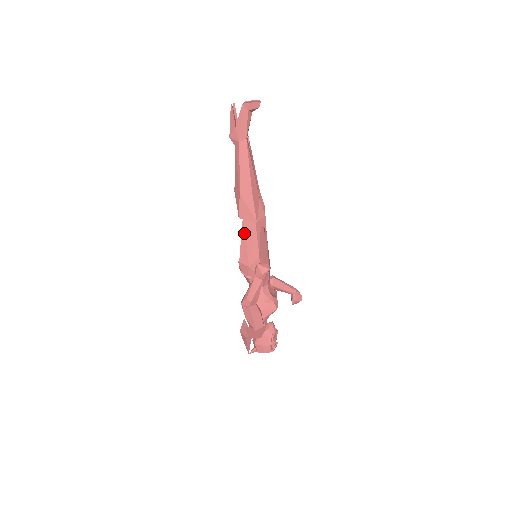
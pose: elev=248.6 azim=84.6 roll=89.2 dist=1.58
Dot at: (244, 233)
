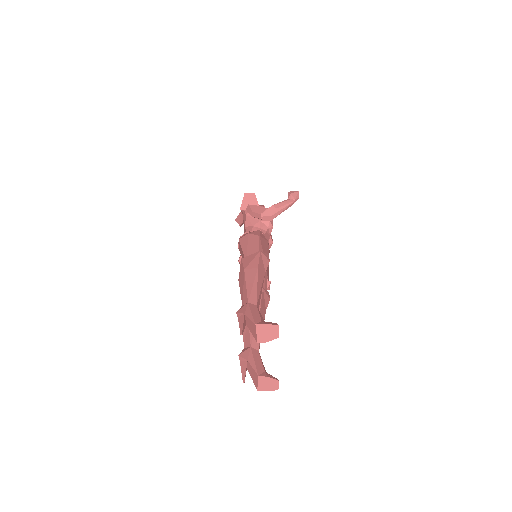
Dot at: occluded
